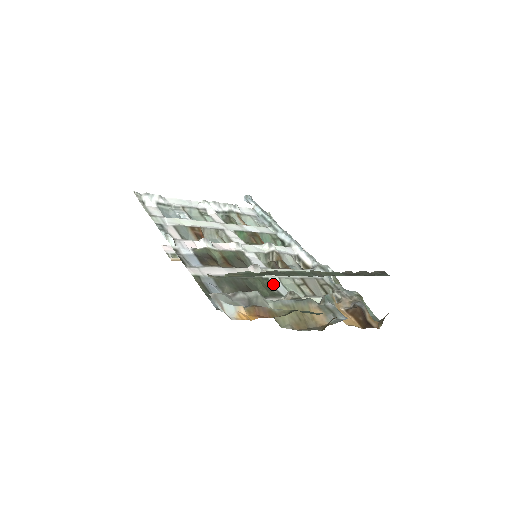
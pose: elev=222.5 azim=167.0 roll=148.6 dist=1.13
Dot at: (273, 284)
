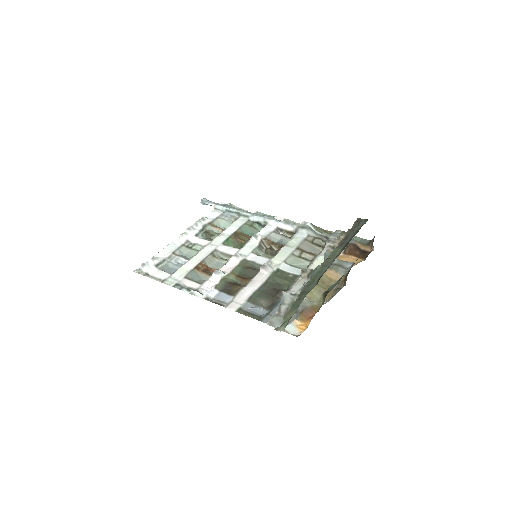
Dot at: (285, 271)
